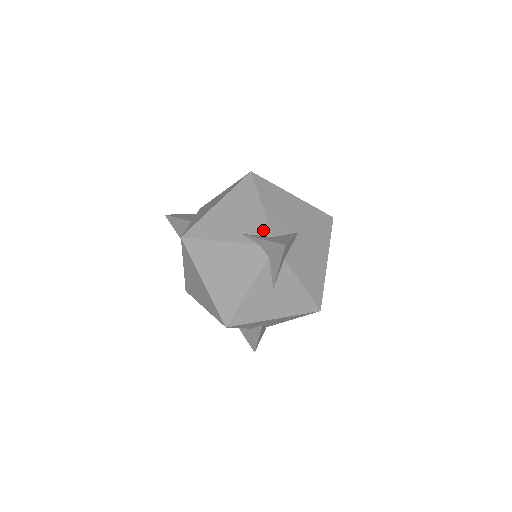
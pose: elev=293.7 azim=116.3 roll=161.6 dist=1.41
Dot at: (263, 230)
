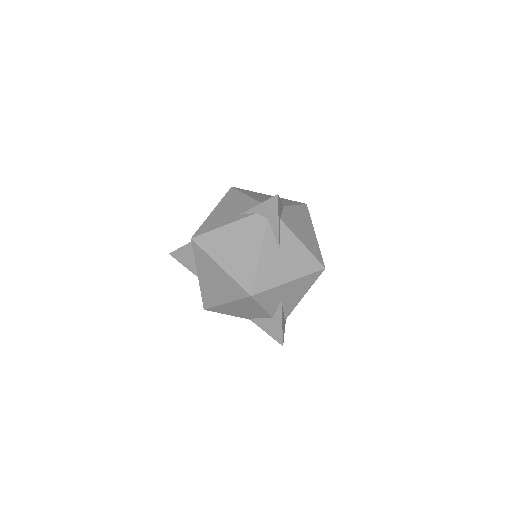
Dot at: (256, 205)
